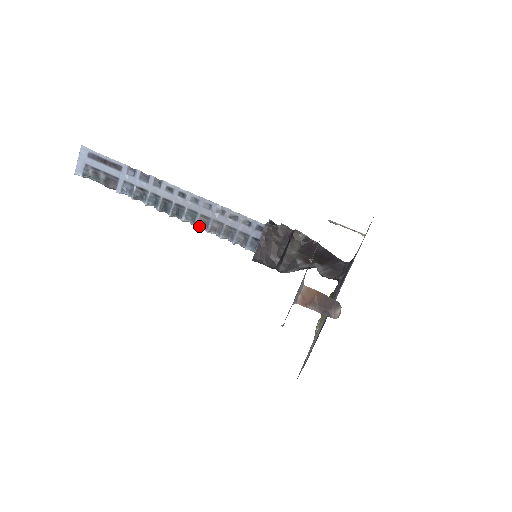
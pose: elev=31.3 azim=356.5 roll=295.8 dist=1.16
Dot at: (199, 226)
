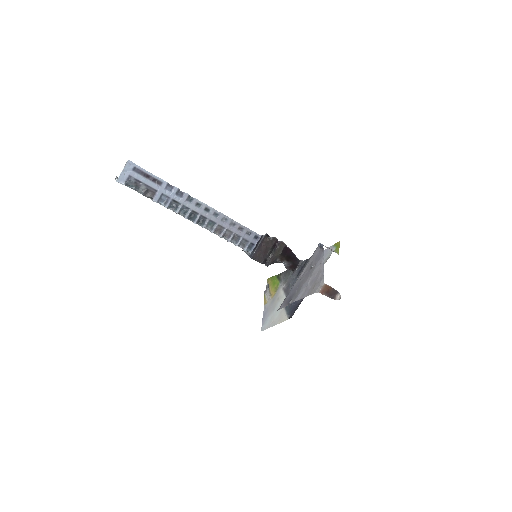
Dot at: (215, 232)
